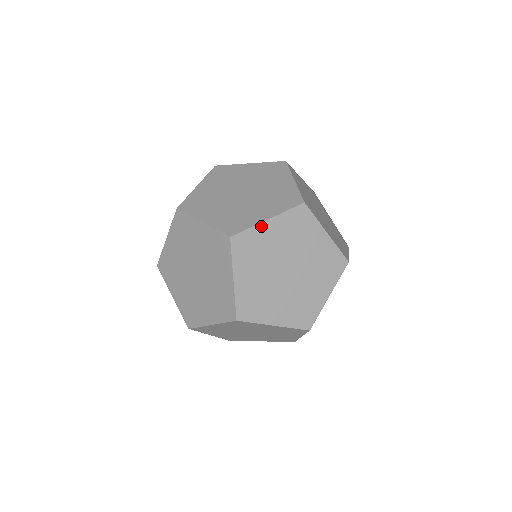
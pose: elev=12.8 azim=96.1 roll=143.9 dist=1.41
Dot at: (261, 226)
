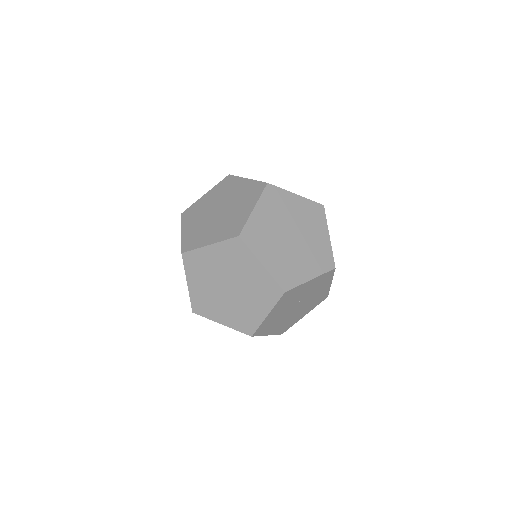
Dot at: (201, 199)
